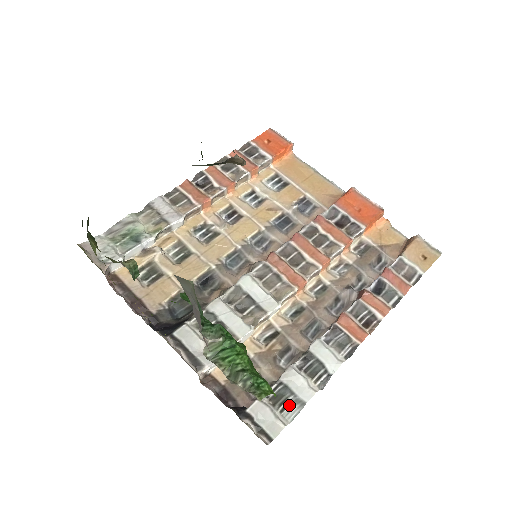
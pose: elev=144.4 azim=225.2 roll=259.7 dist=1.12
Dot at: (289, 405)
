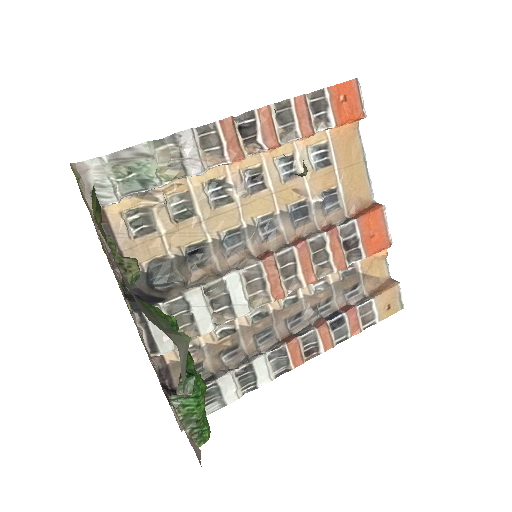
Dot at: (213, 402)
